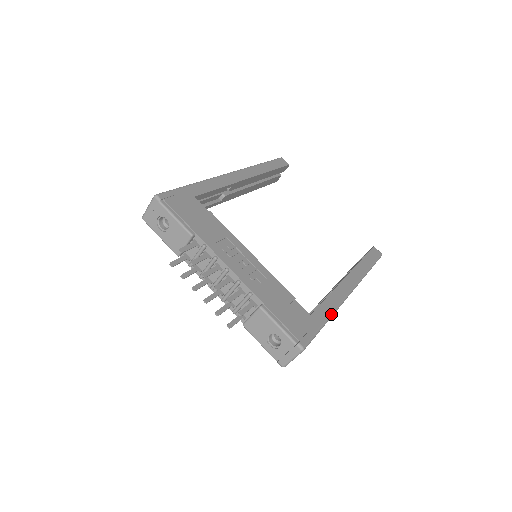
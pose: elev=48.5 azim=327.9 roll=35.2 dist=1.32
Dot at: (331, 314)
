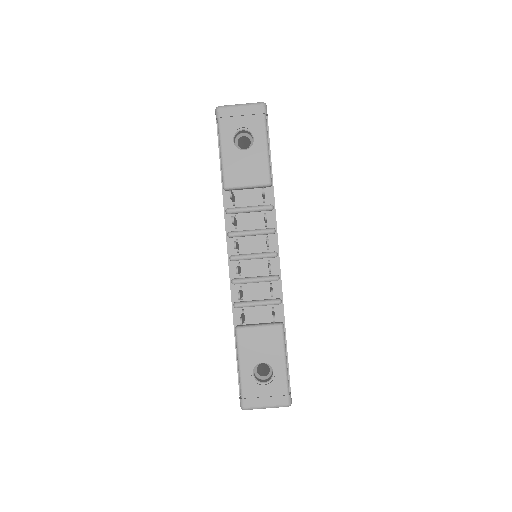
Dot at: occluded
